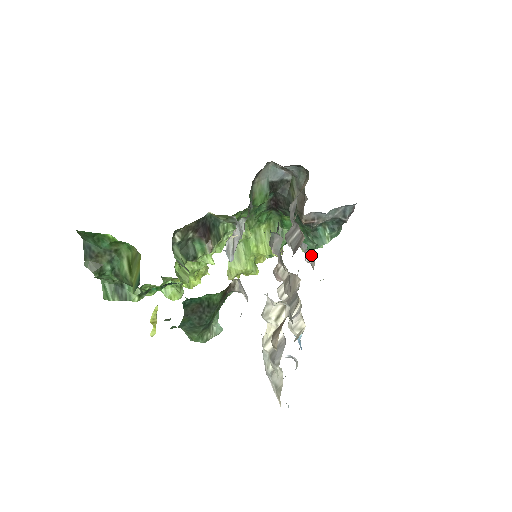
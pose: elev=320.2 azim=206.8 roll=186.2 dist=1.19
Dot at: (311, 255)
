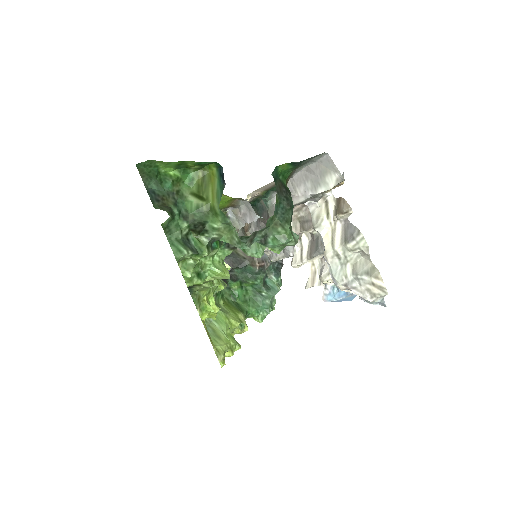
Dot at: (292, 246)
